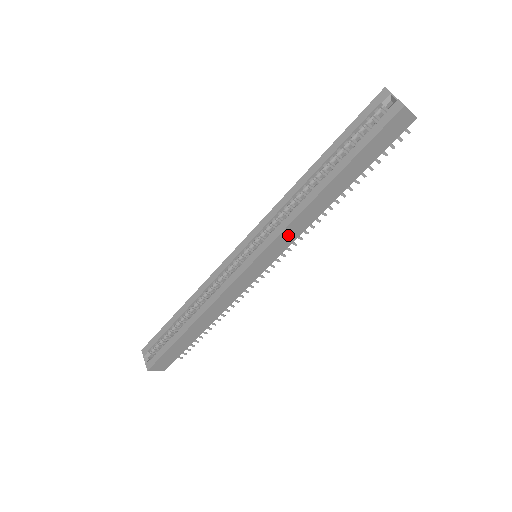
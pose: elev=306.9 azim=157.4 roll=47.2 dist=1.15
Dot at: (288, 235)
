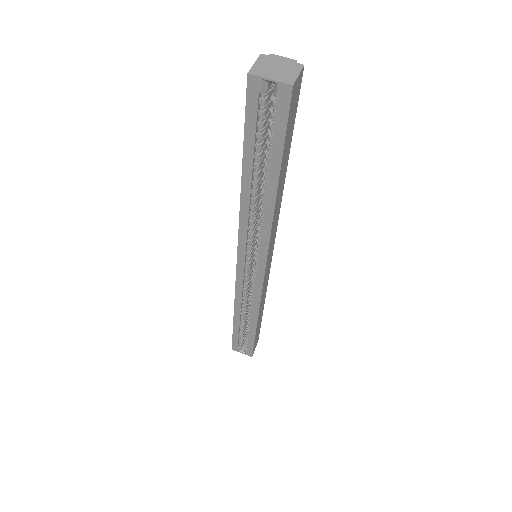
Dot at: (273, 234)
